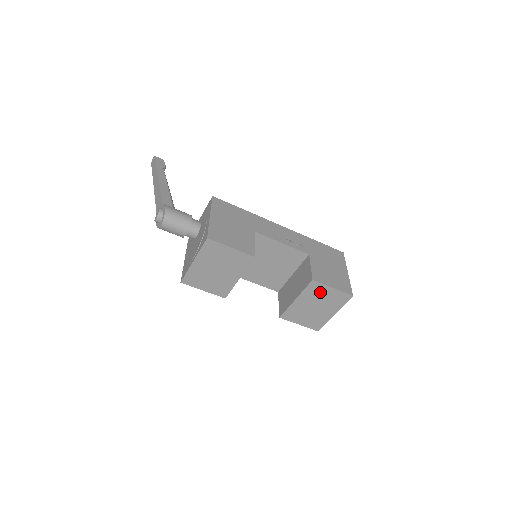
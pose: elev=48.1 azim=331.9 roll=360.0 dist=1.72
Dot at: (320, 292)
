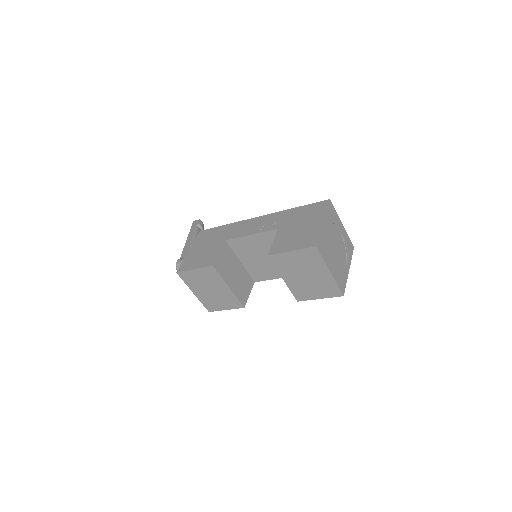
Dot at: (289, 261)
